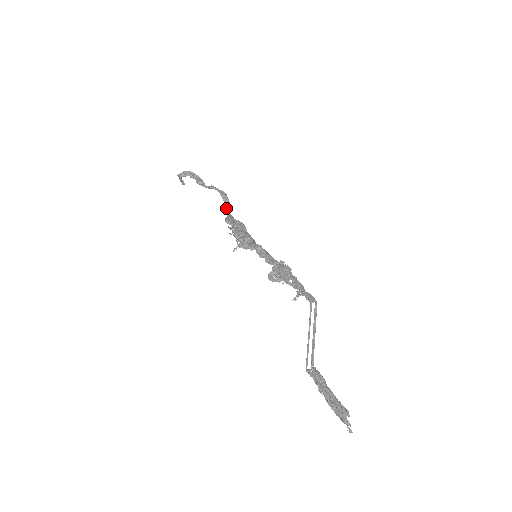
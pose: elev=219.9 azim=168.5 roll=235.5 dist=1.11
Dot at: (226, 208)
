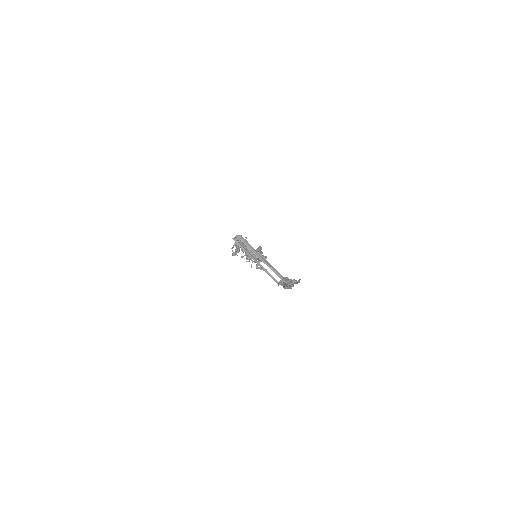
Dot at: occluded
